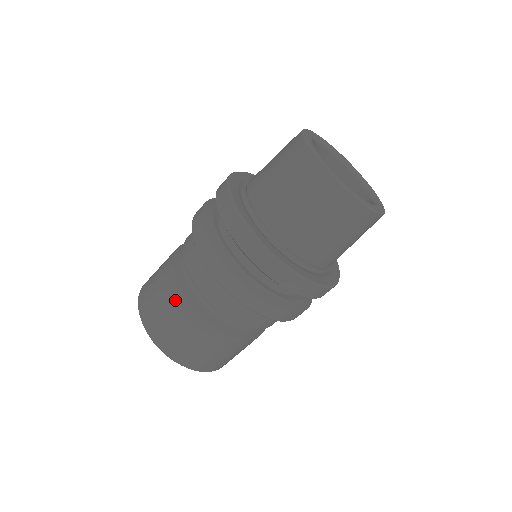
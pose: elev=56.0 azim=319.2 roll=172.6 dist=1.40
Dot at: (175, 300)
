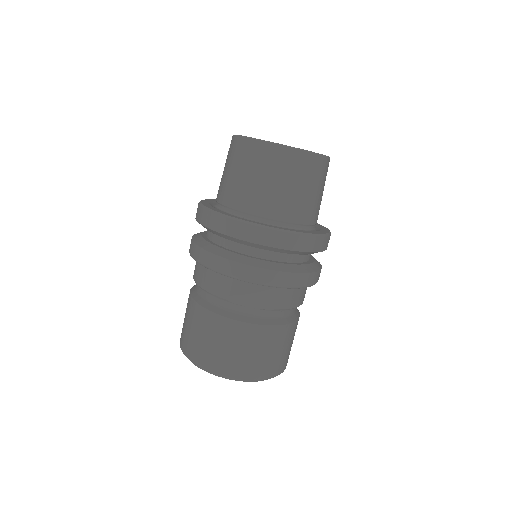
Dot at: (197, 315)
